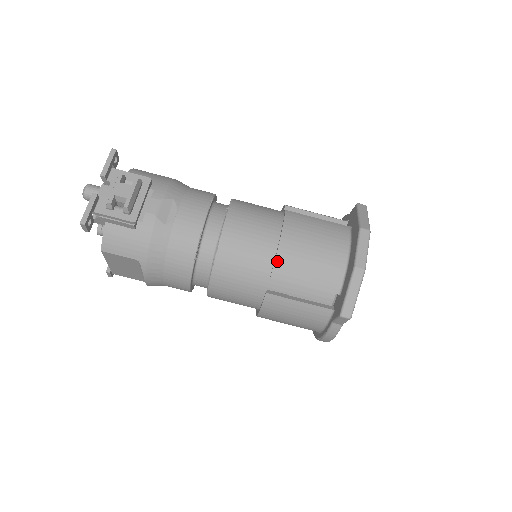
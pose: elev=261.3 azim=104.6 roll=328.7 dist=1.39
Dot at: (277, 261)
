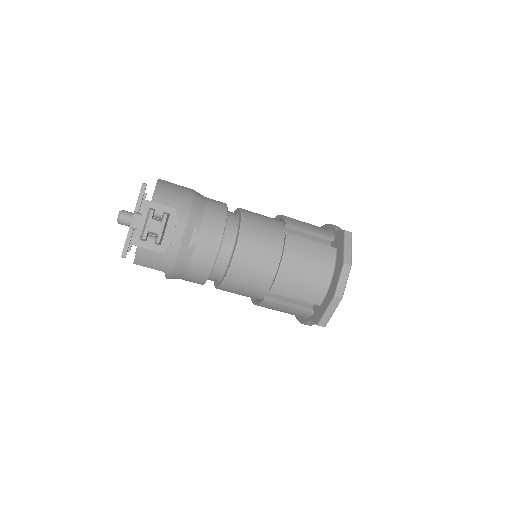
Dot at: (276, 282)
